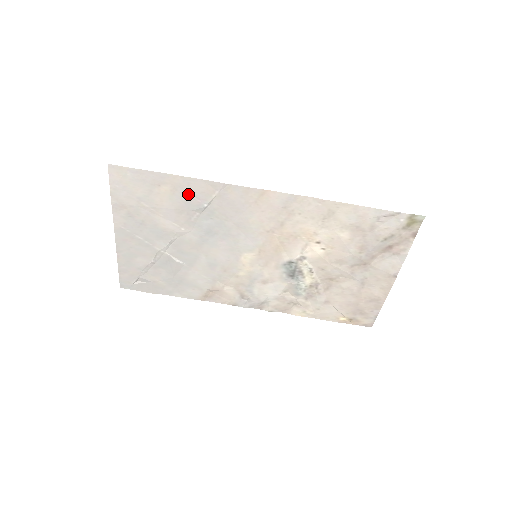
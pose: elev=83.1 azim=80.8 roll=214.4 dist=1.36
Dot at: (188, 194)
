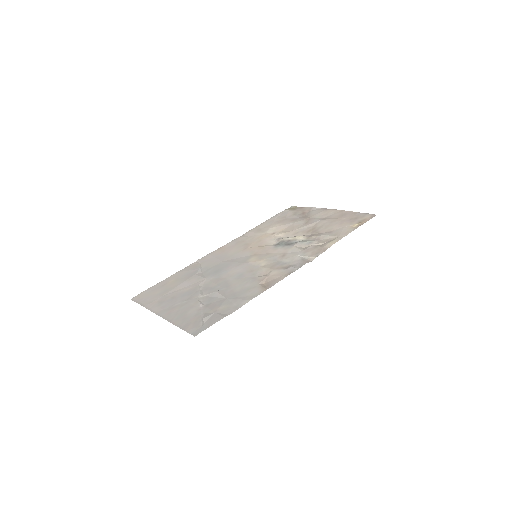
Dot at: (185, 274)
